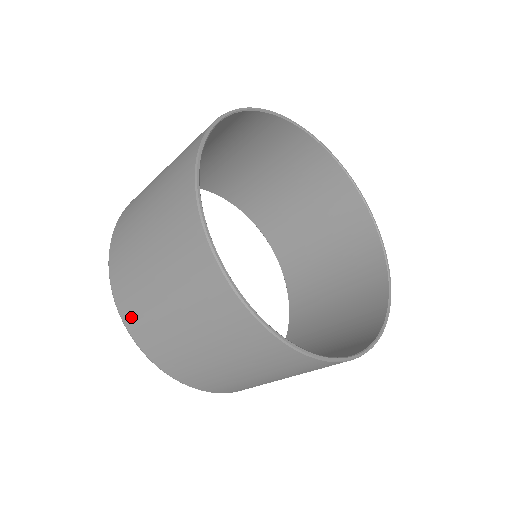
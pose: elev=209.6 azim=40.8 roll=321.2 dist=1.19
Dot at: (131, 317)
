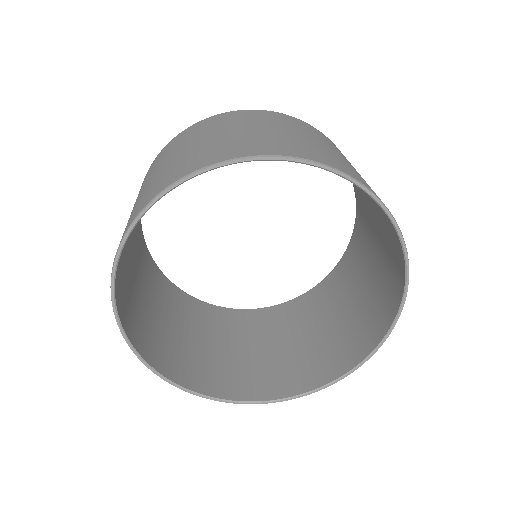
Dot at: (170, 293)
